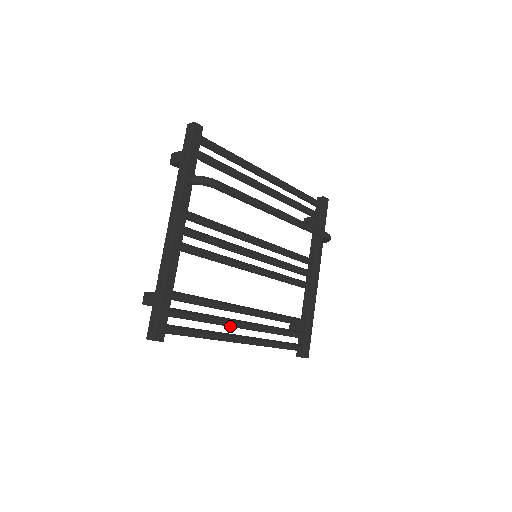
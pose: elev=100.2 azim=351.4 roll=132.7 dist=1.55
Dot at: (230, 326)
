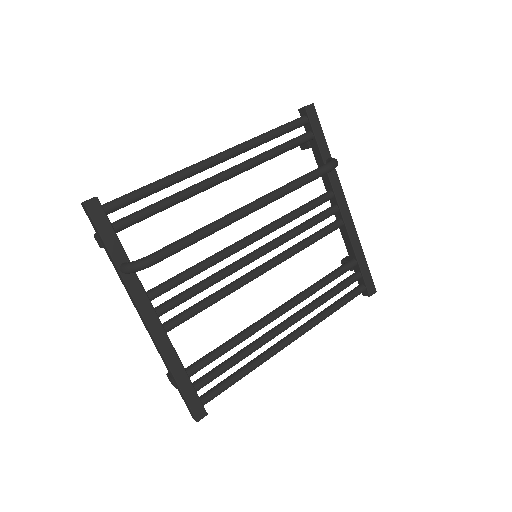
Dot at: occluded
